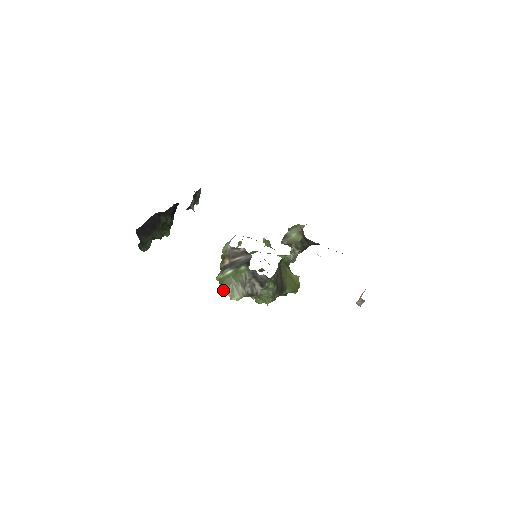
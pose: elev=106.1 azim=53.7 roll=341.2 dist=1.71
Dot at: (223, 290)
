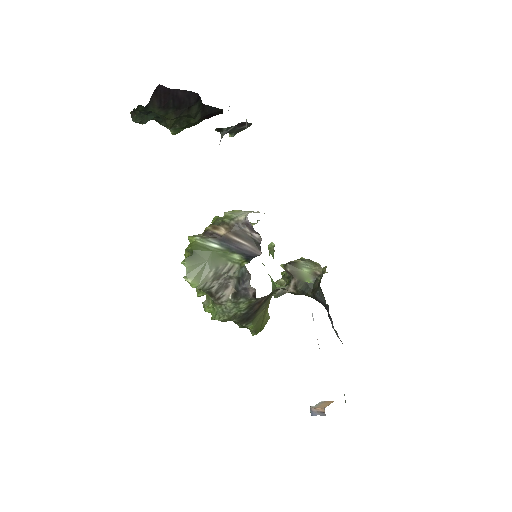
Dot at: (187, 259)
